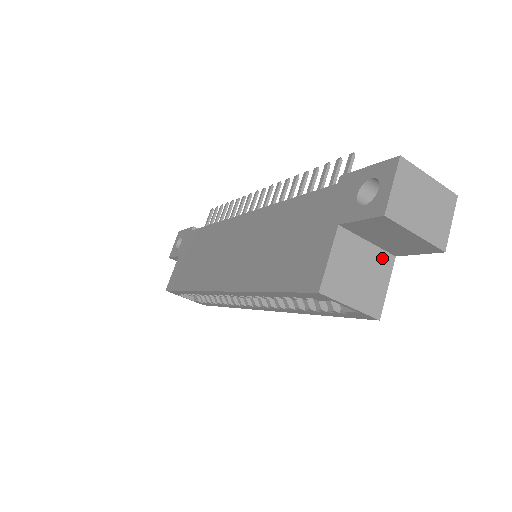
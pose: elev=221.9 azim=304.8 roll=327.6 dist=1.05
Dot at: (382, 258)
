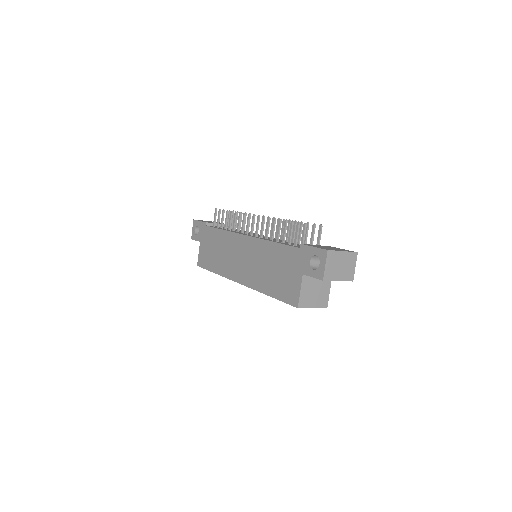
Dot at: occluded
